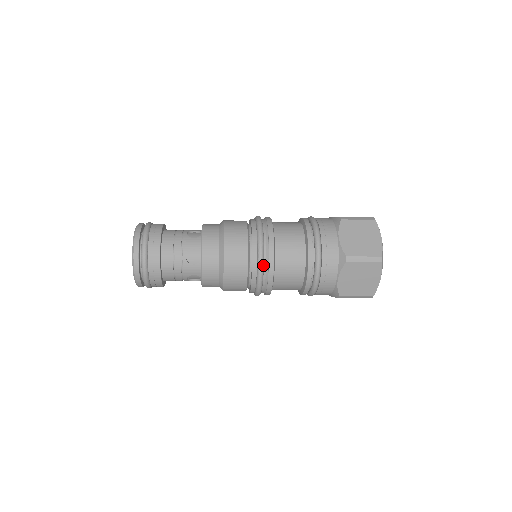
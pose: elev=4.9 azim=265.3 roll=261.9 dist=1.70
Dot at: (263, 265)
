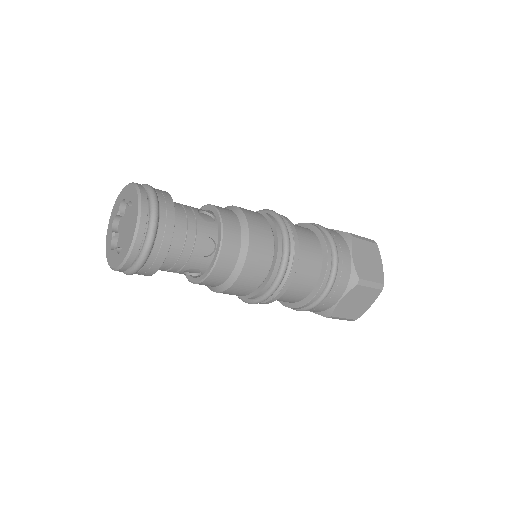
Dot at: (285, 273)
